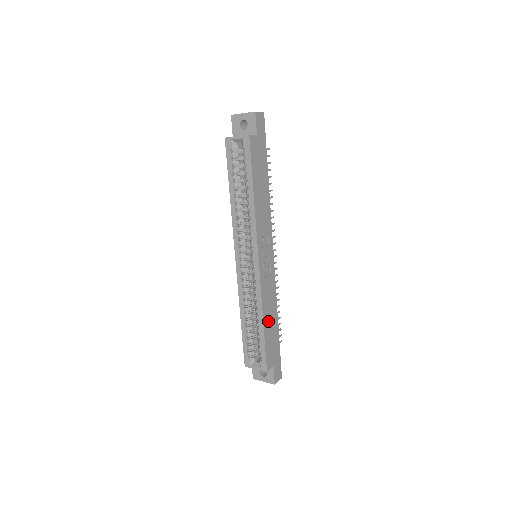
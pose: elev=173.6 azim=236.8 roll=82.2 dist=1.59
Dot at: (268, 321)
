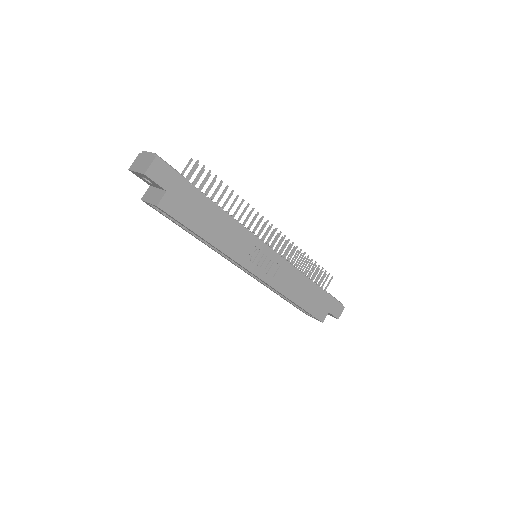
Dot at: (301, 296)
